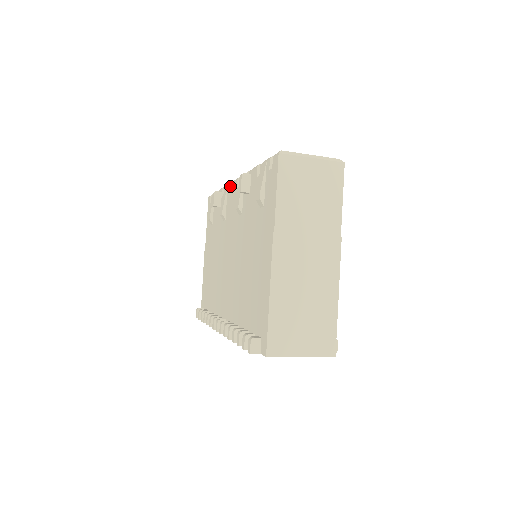
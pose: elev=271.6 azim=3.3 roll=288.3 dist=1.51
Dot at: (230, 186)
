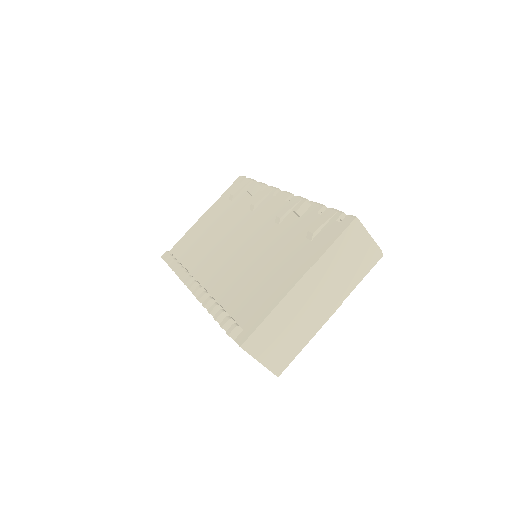
Dot at: (277, 191)
